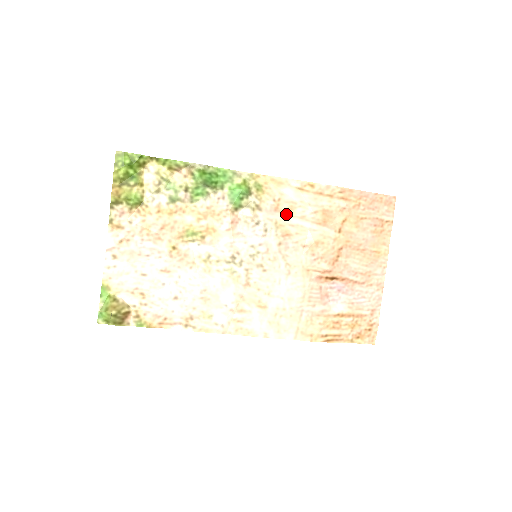
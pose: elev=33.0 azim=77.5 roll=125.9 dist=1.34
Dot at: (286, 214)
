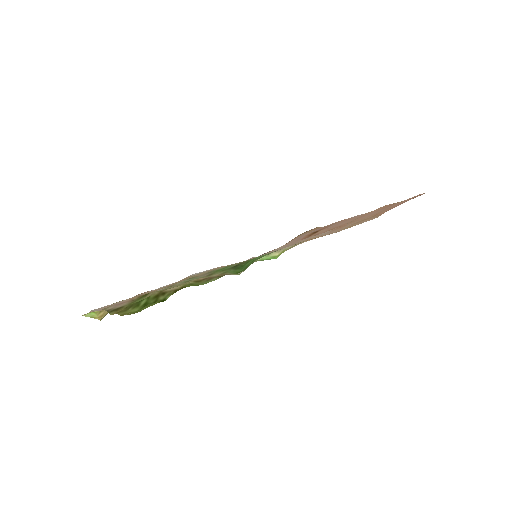
Dot at: (307, 239)
